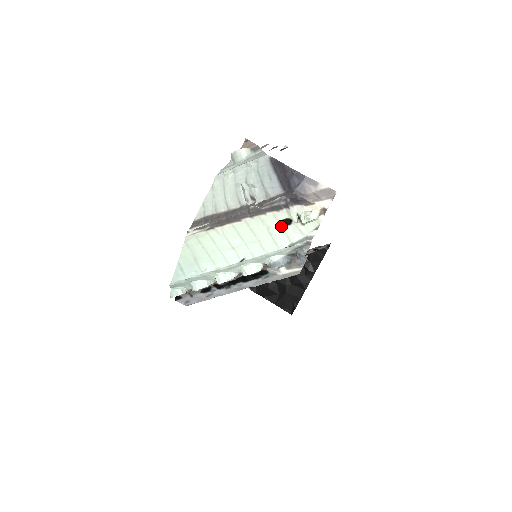
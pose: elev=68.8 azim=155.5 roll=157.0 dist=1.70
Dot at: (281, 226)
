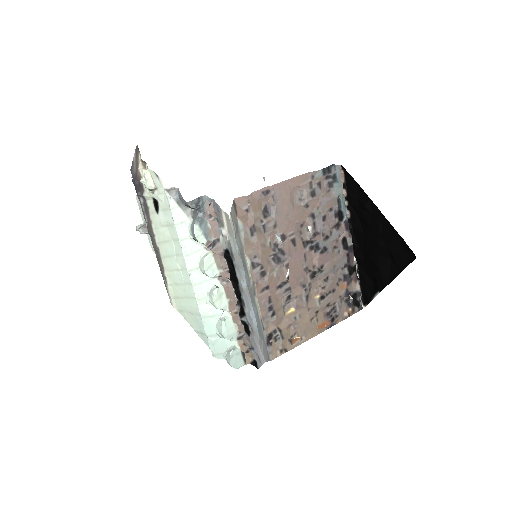
Dot at: (159, 211)
